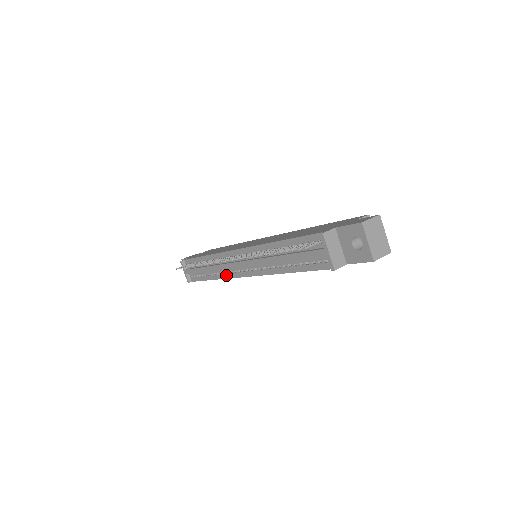
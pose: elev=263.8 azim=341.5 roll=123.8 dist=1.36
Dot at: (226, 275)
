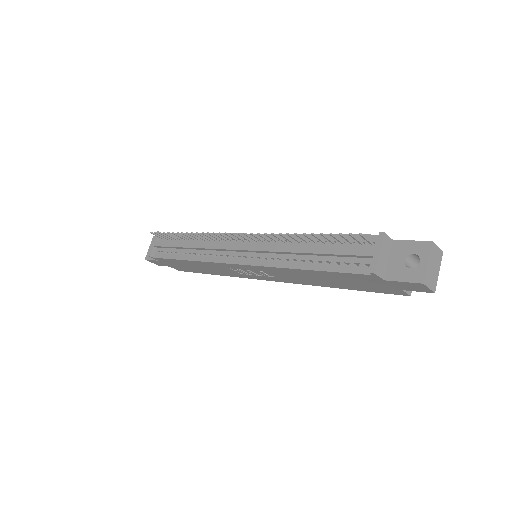
Dot at: (210, 258)
